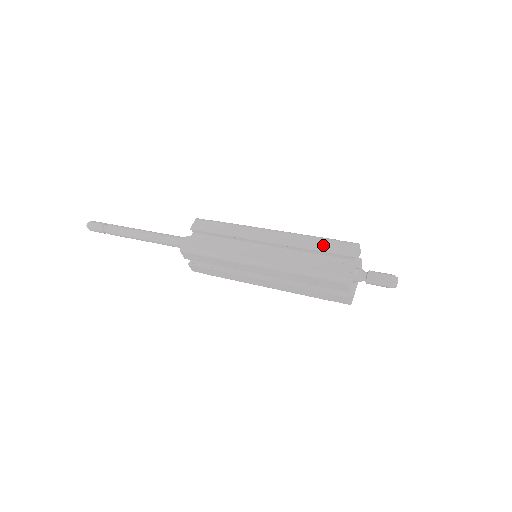
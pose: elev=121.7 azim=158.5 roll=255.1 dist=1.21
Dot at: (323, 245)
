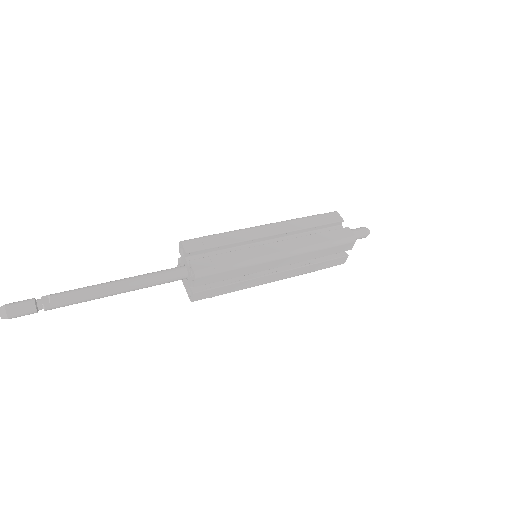
Dot at: (316, 221)
